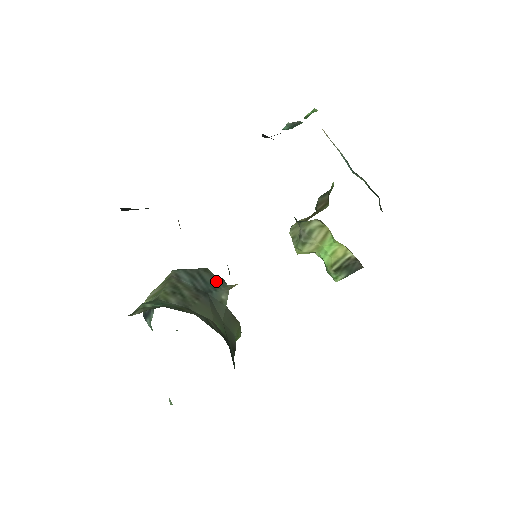
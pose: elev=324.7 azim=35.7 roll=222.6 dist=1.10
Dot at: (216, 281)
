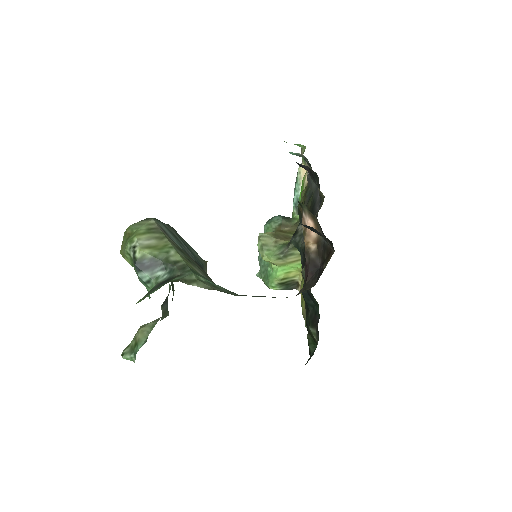
Dot at: (194, 251)
